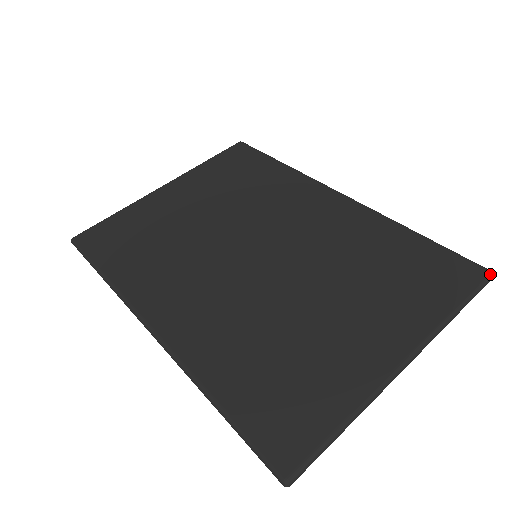
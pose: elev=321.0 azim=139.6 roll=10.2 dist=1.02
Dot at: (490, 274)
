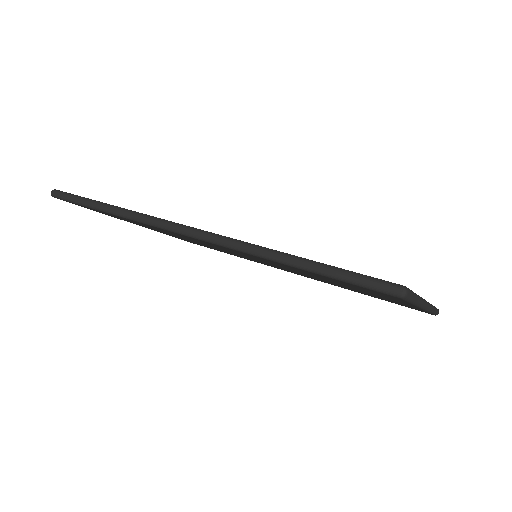
Dot at: occluded
